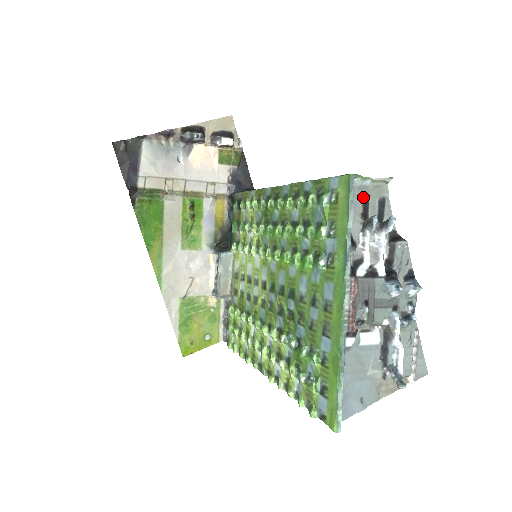
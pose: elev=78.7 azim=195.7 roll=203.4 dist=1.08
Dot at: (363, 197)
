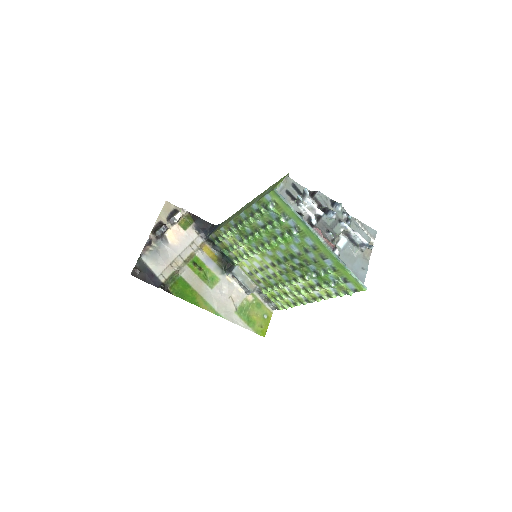
Dot at: (285, 192)
